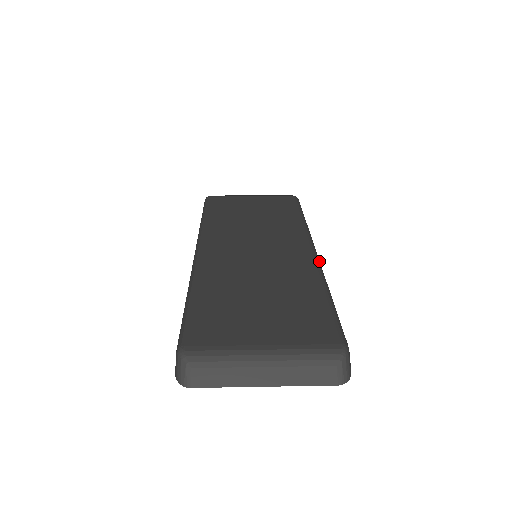
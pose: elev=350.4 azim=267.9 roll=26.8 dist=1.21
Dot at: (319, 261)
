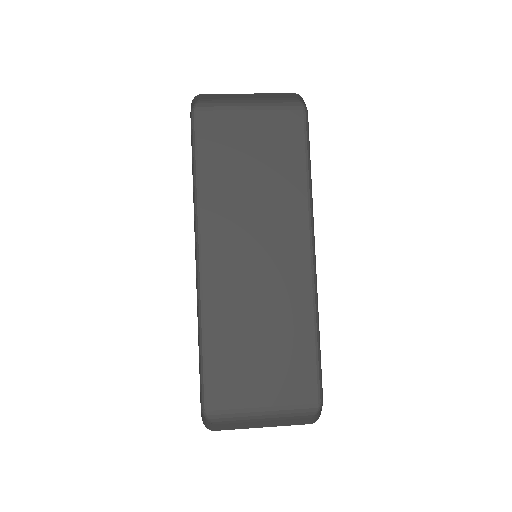
Dot at: (316, 275)
